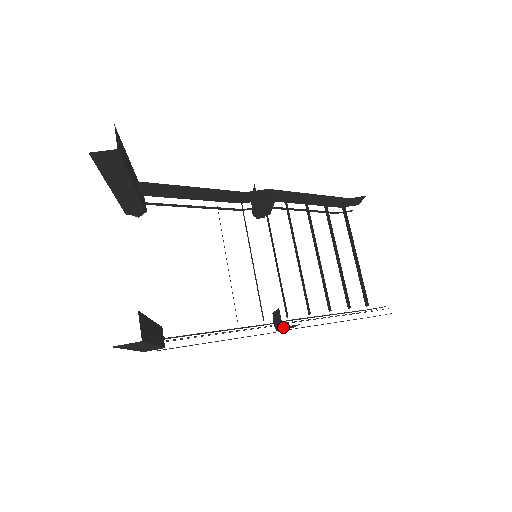
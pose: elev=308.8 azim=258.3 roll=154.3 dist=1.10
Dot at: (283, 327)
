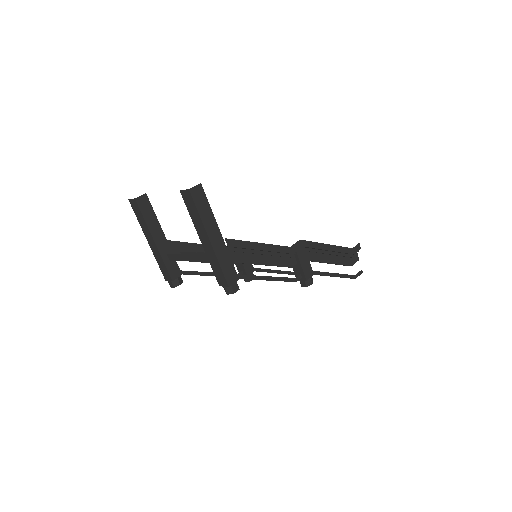
Dot at: (297, 253)
